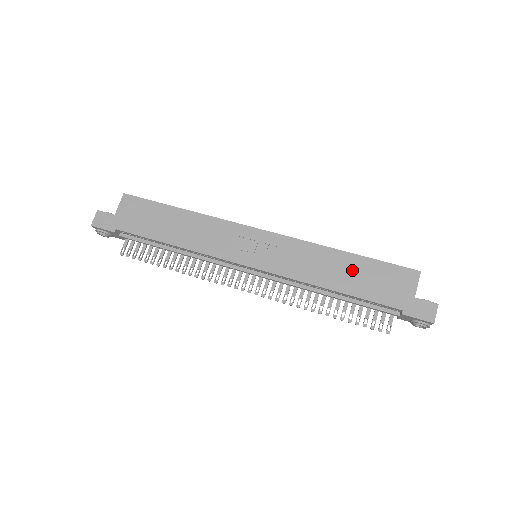
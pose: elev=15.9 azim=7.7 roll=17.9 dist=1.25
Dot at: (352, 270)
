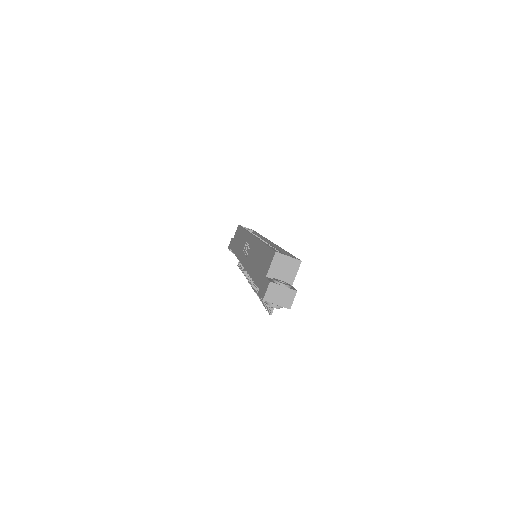
Dot at: (259, 258)
